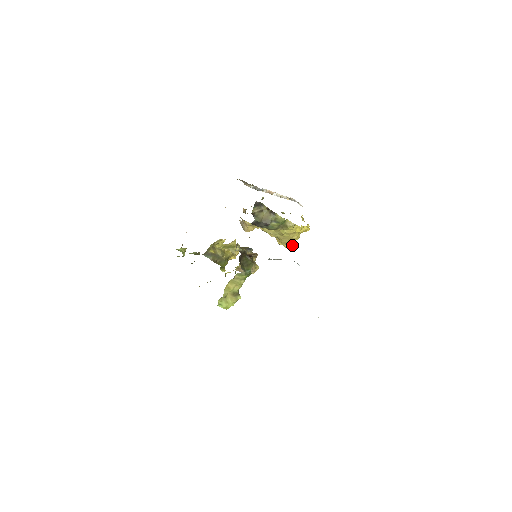
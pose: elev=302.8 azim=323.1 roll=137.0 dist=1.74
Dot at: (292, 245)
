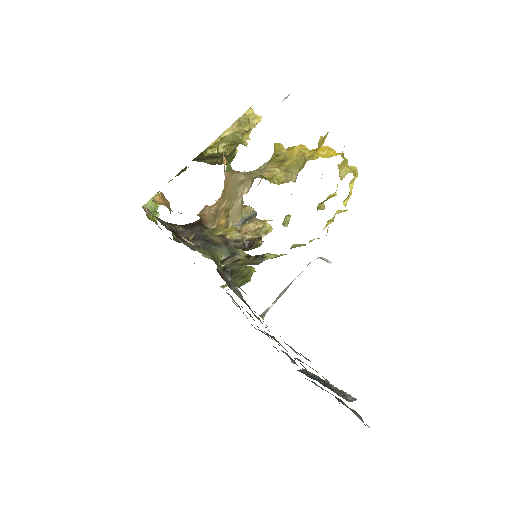
Dot at: (322, 209)
